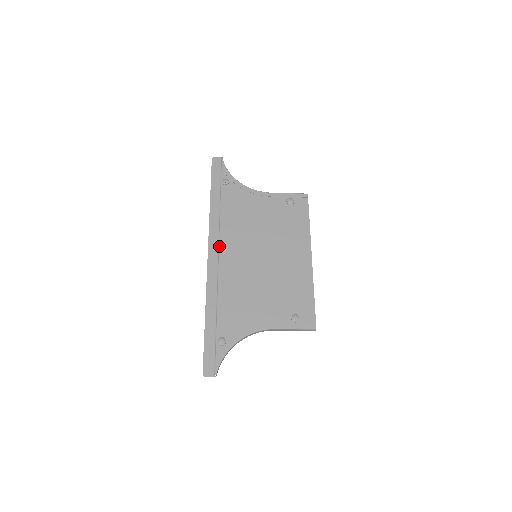
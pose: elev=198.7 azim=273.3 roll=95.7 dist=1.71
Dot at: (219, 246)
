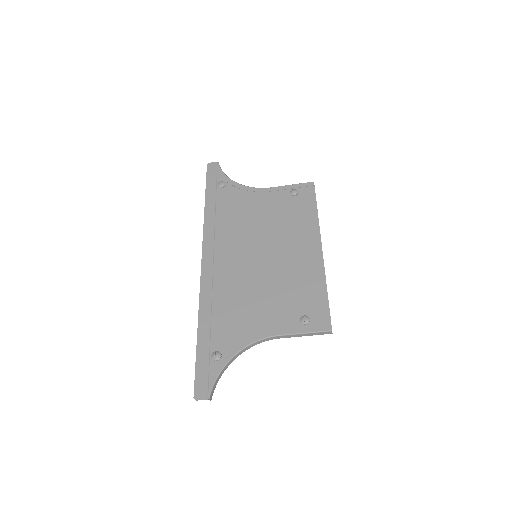
Dot at: (214, 251)
